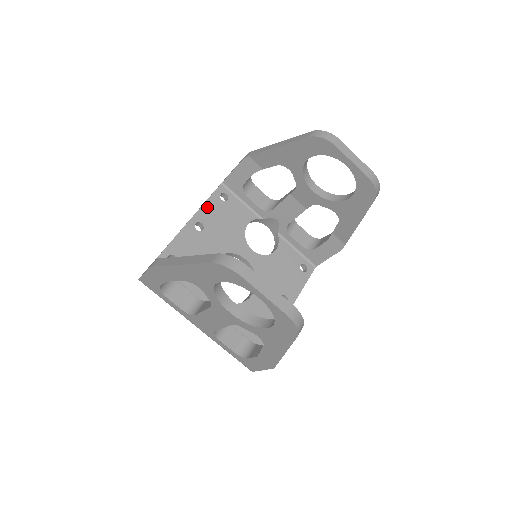
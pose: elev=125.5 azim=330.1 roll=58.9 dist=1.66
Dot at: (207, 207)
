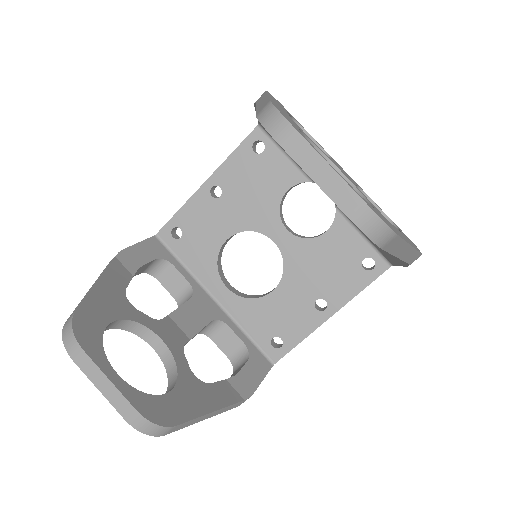
Dot at: (231, 163)
